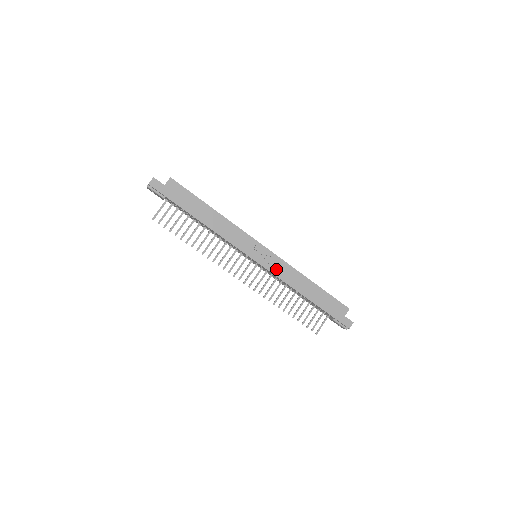
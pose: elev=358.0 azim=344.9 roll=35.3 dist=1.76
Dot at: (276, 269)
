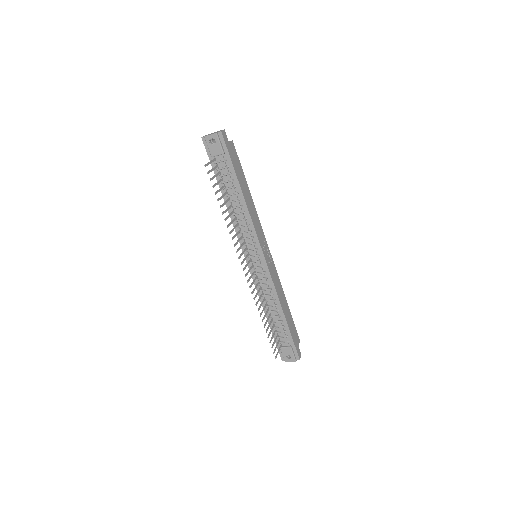
Dot at: (273, 274)
